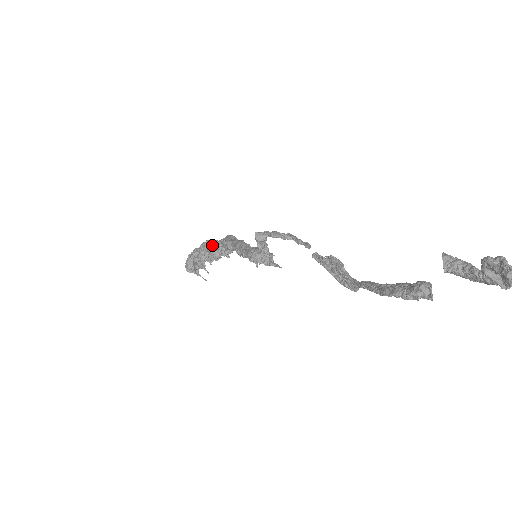
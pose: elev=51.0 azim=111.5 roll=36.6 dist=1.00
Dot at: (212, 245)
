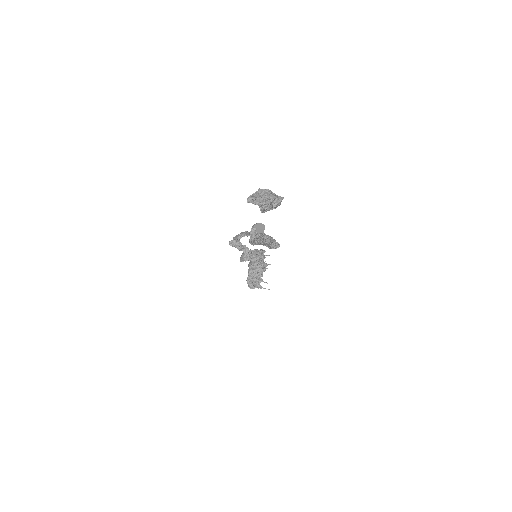
Dot at: (250, 263)
